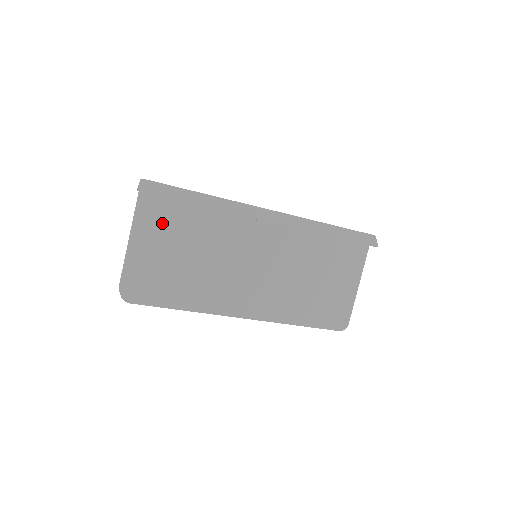
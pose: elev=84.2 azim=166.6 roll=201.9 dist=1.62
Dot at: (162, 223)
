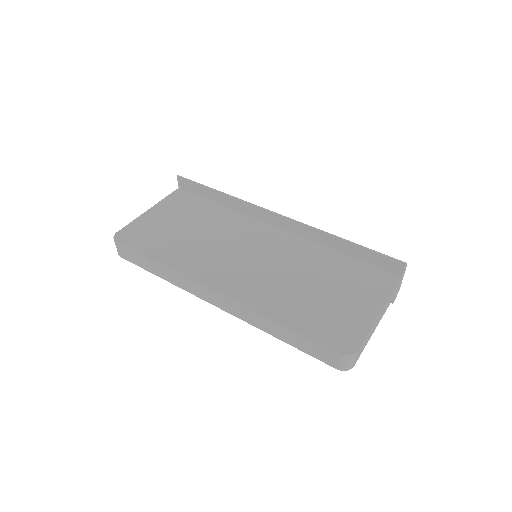
Dot at: (181, 205)
